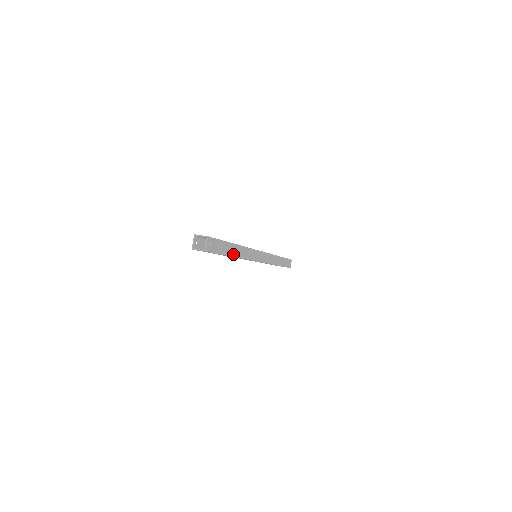
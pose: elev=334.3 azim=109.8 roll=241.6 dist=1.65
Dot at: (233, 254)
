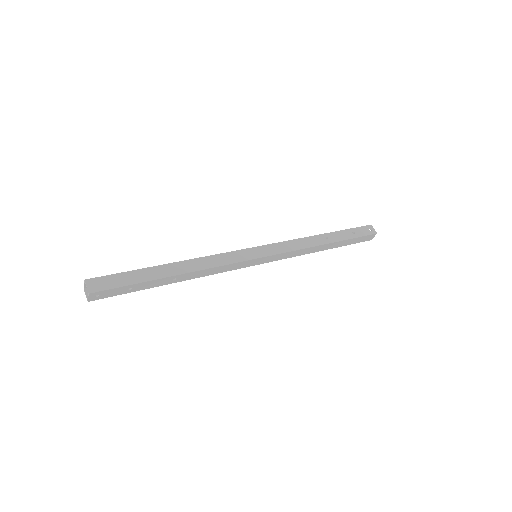
Dot at: (167, 282)
